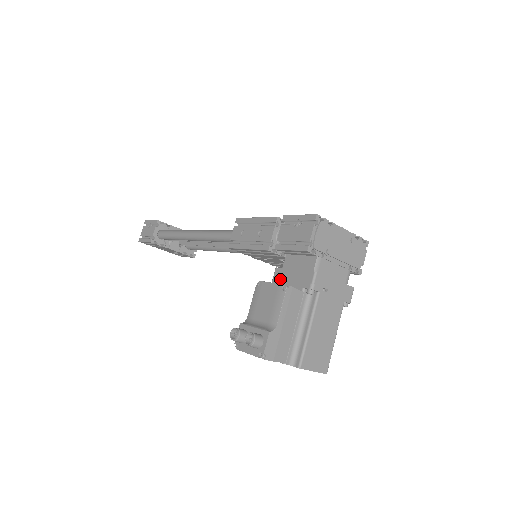
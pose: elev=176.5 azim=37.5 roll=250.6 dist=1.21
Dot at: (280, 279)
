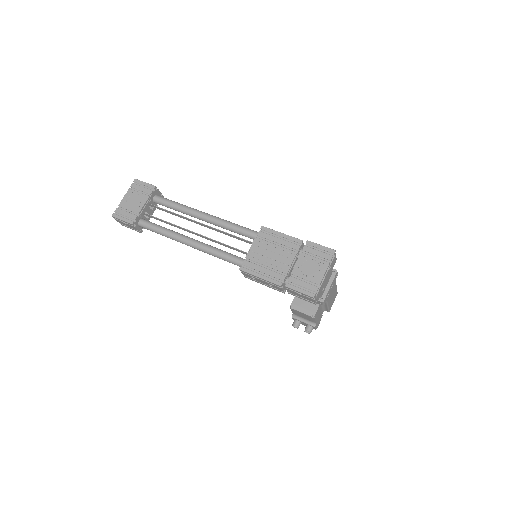
Dot at: occluded
